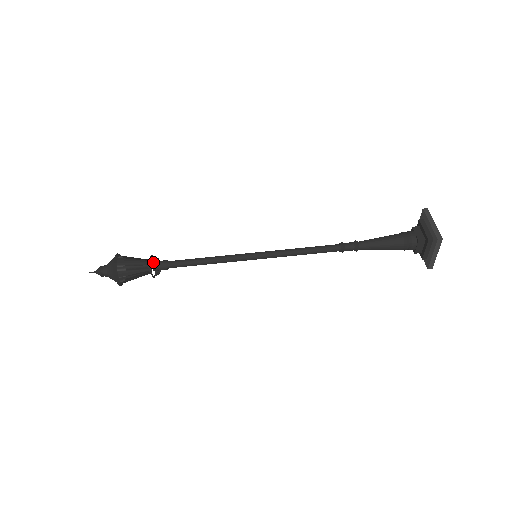
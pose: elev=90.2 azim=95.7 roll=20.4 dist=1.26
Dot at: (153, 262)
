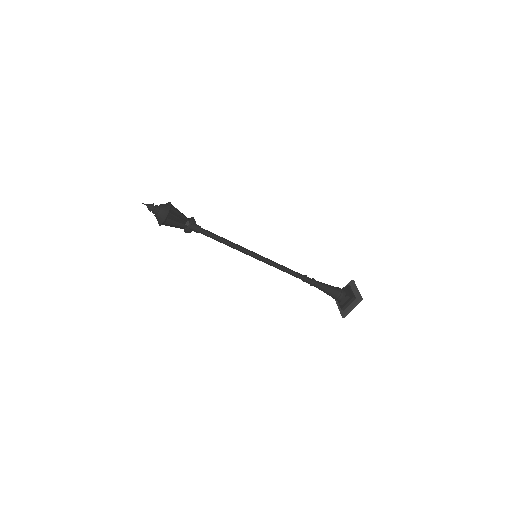
Dot at: (190, 227)
